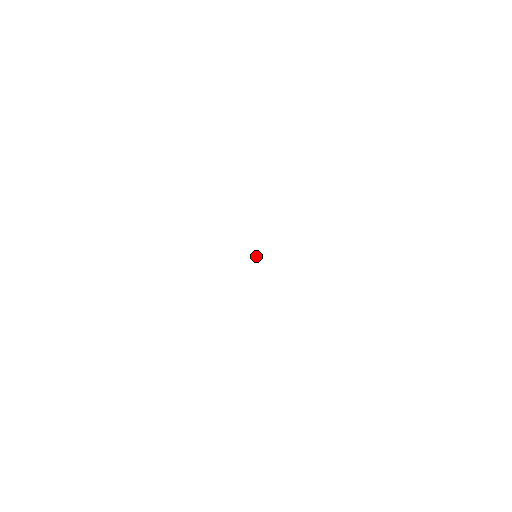
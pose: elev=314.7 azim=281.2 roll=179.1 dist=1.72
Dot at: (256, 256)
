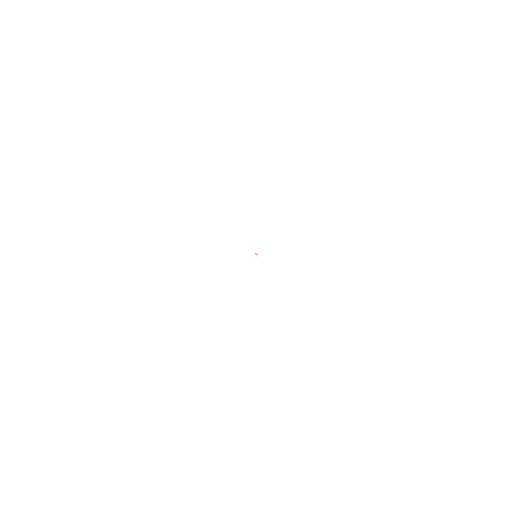
Dot at: occluded
